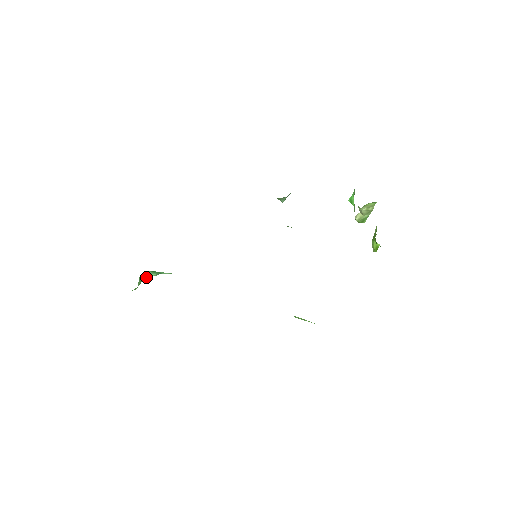
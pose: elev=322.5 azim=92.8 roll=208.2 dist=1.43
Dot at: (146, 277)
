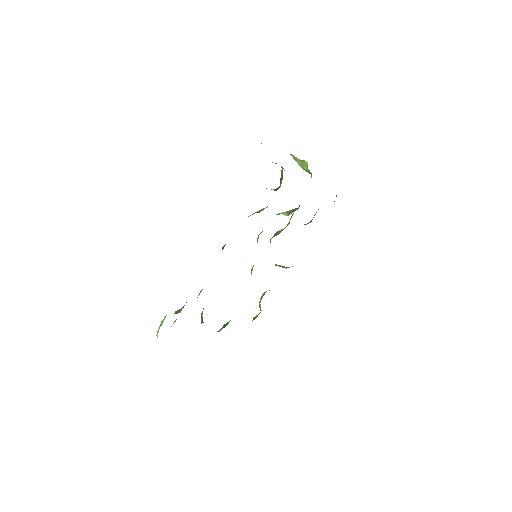
Dot at: occluded
